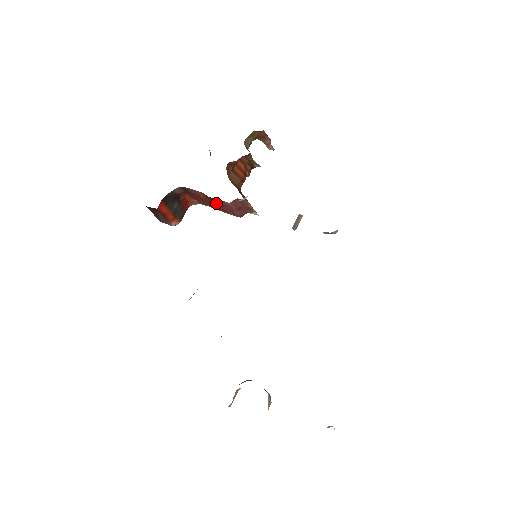
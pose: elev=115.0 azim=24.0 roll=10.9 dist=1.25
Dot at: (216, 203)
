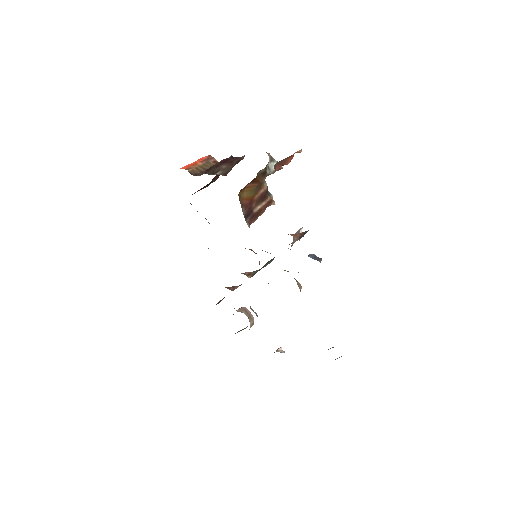
Dot at: occluded
